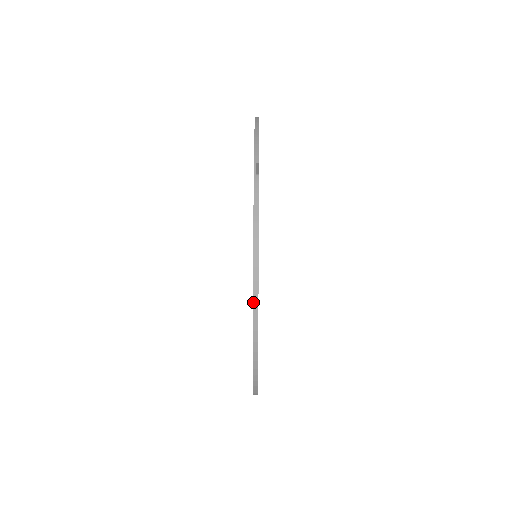
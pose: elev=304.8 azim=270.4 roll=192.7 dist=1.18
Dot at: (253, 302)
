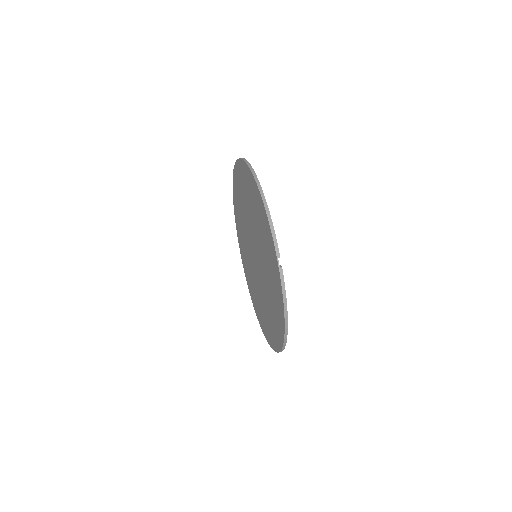
Dot at: (284, 337)
